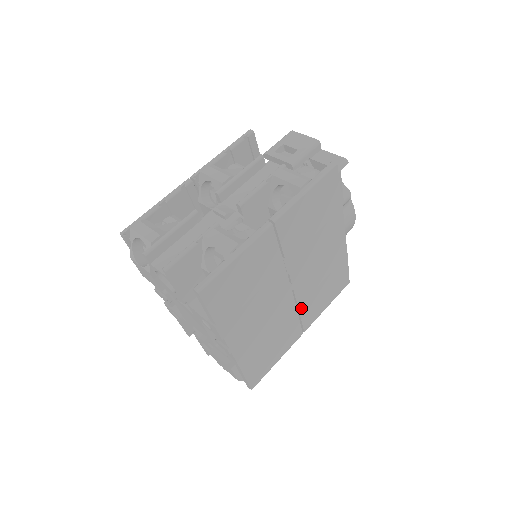
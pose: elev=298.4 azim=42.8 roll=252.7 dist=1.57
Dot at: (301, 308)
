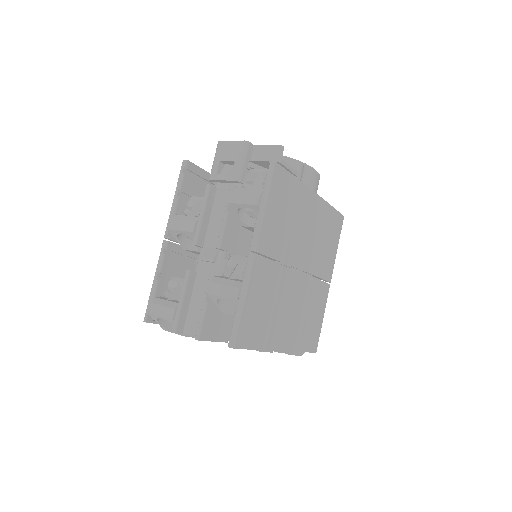
Dot at: (317, 273)
